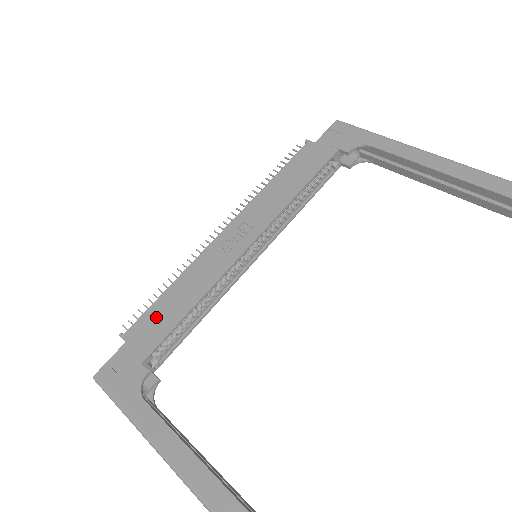
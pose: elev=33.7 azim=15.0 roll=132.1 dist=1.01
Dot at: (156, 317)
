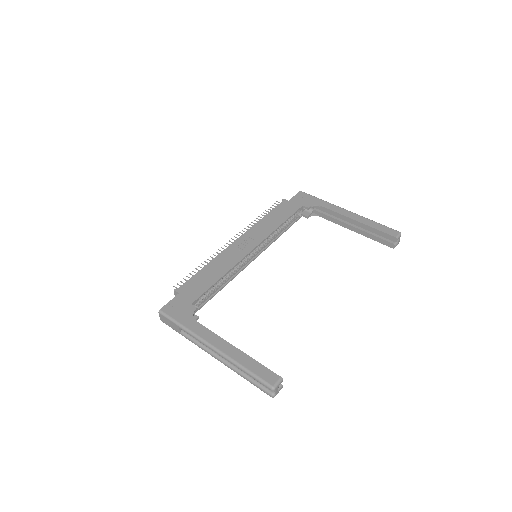
Dot at: (198, 281)
